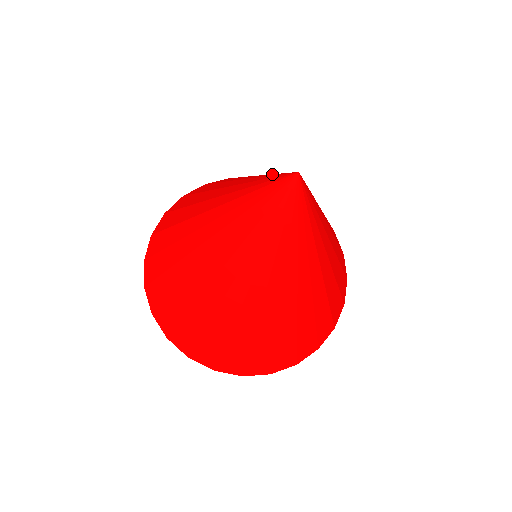
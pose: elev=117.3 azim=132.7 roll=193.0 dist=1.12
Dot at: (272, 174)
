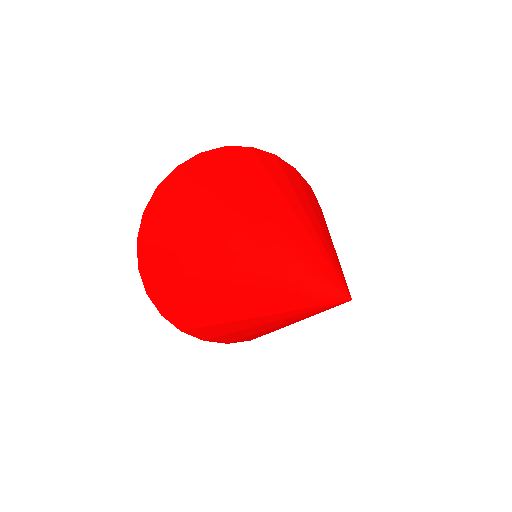
Dot at: (318, 249)
